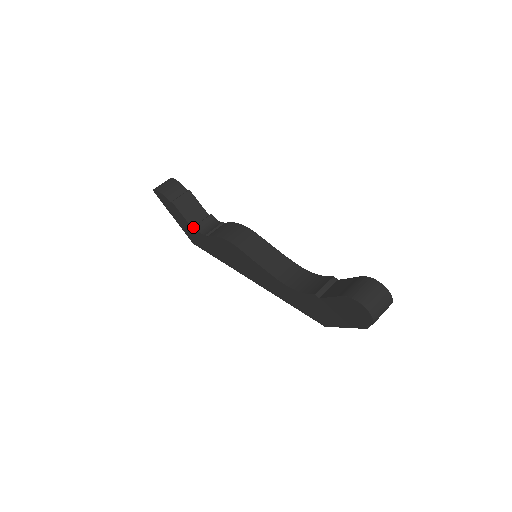
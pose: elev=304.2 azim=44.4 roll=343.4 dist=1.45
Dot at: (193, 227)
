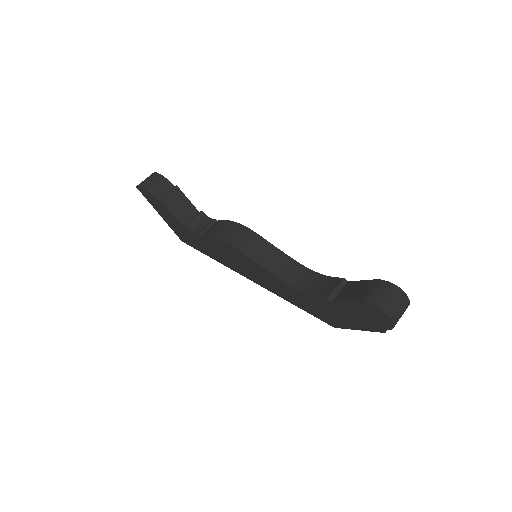
Dot at: (184, 226)
